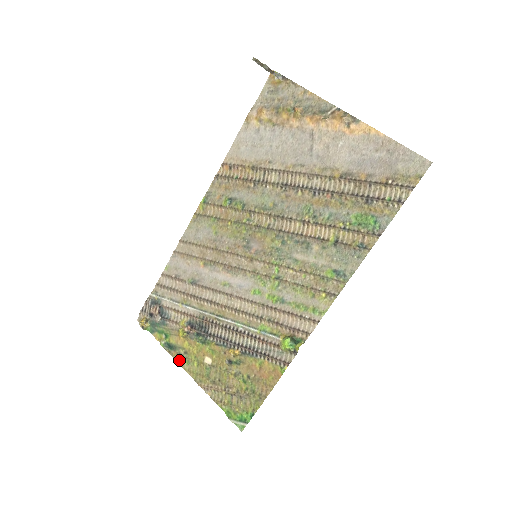
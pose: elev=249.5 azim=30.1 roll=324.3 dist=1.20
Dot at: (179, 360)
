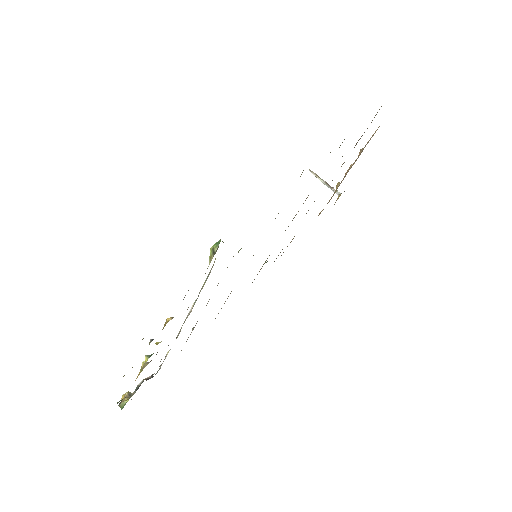
Dot at: occluded
